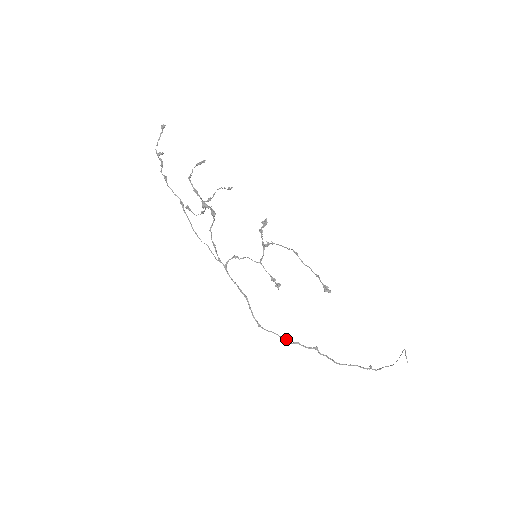
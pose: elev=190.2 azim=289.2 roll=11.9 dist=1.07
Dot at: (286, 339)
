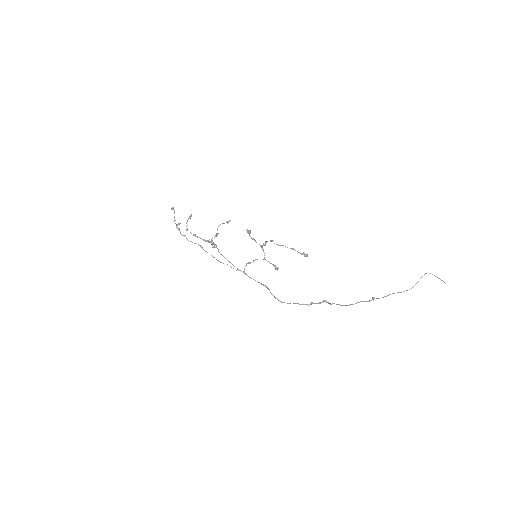
Dot at: (304, 304)
